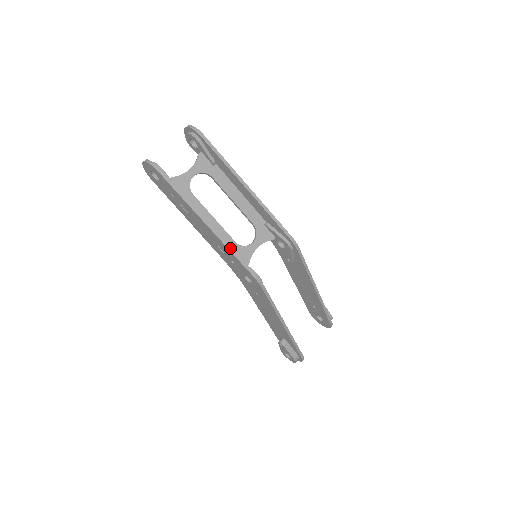
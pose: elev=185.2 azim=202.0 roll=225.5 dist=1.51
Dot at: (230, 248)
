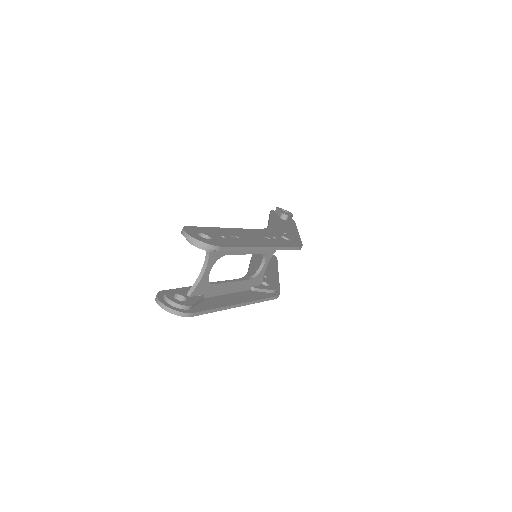
Dot at: (258, 301)
